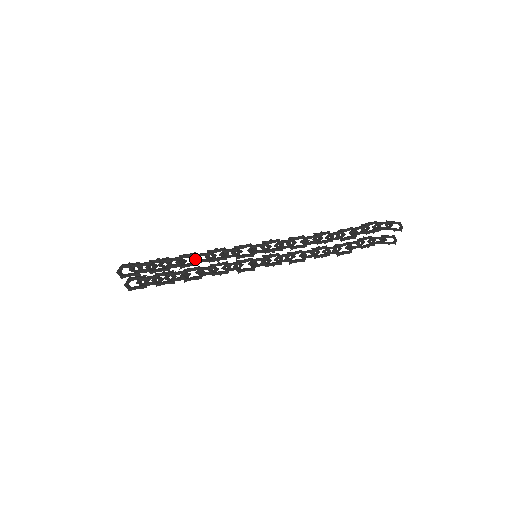
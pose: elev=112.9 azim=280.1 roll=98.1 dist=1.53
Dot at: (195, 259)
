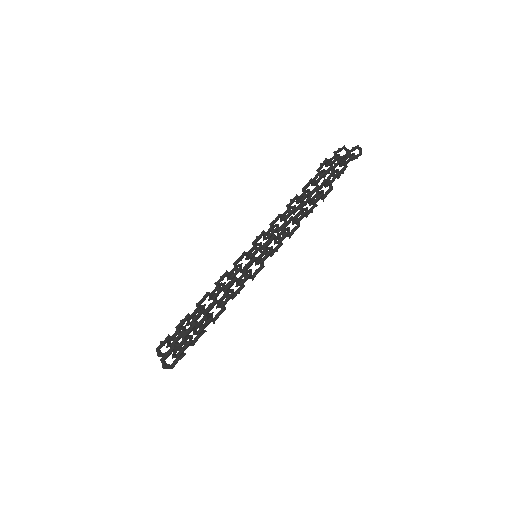
Dot at: (219, 306)
